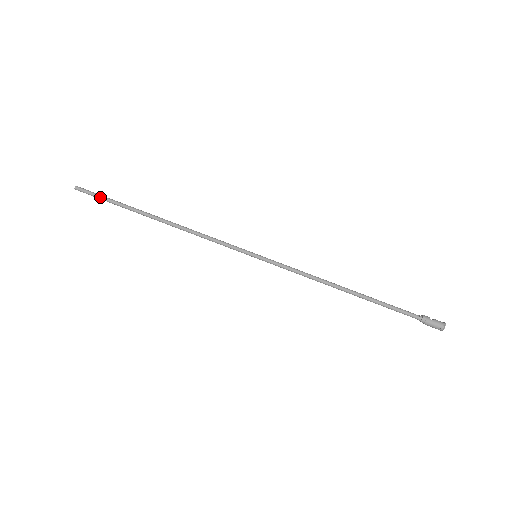
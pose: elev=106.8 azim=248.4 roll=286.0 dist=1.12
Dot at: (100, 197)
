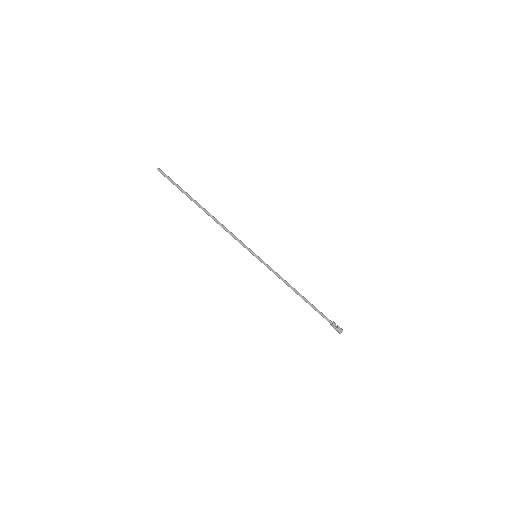
Dot at: (172, 183)
